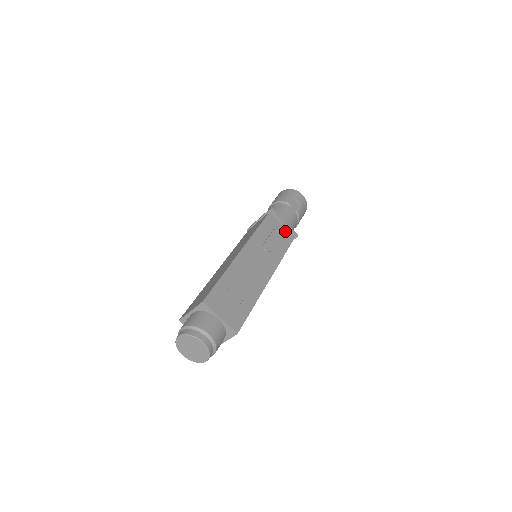
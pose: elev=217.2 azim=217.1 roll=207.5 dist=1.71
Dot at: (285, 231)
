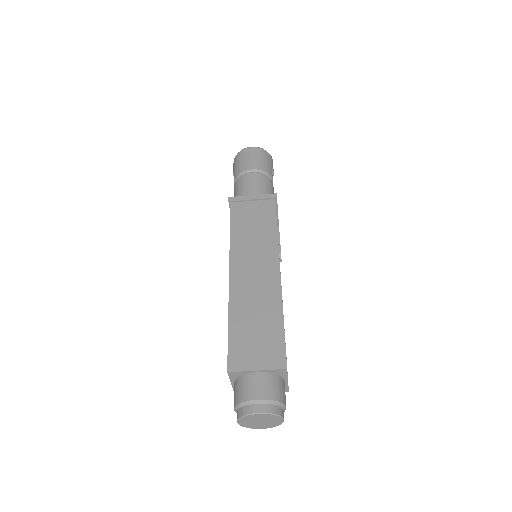
Dot at: occluded
